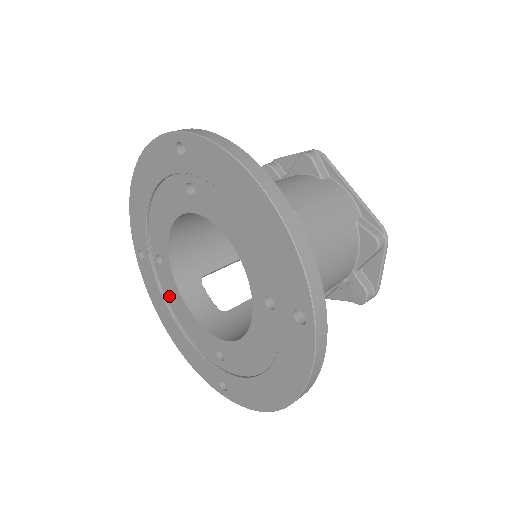
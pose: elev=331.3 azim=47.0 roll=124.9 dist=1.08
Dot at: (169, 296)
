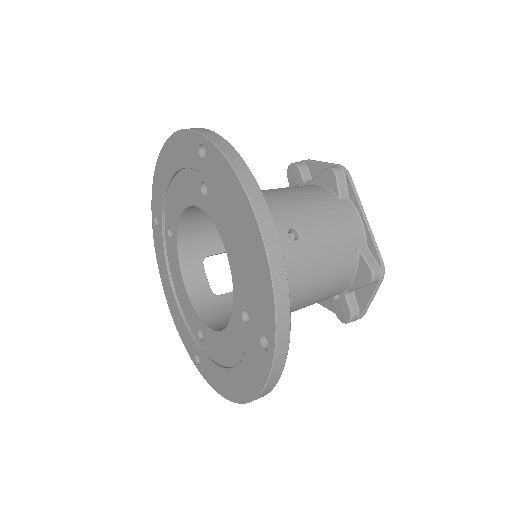
Dot at: (172, 266)
